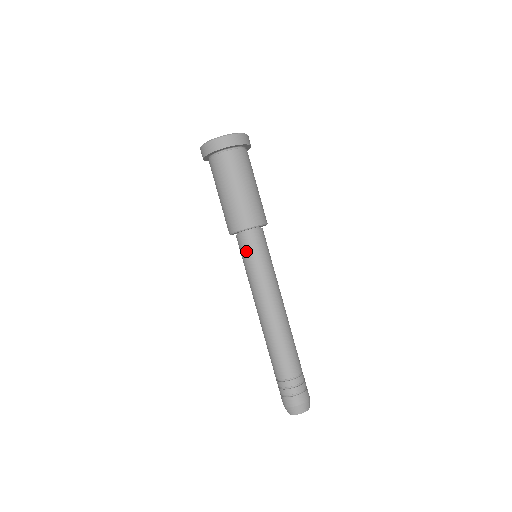
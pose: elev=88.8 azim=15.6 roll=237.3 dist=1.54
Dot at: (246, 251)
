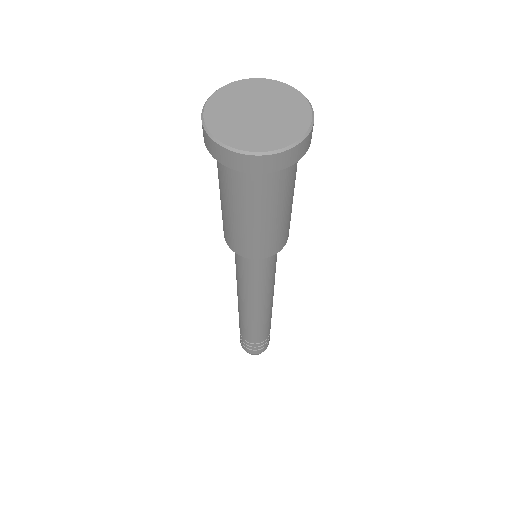
Dot at: (236, 256)
